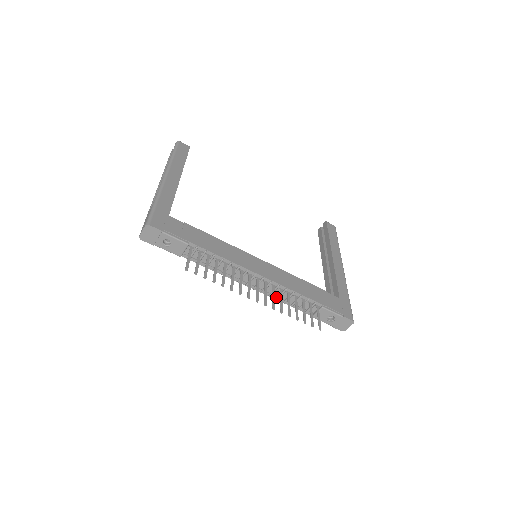
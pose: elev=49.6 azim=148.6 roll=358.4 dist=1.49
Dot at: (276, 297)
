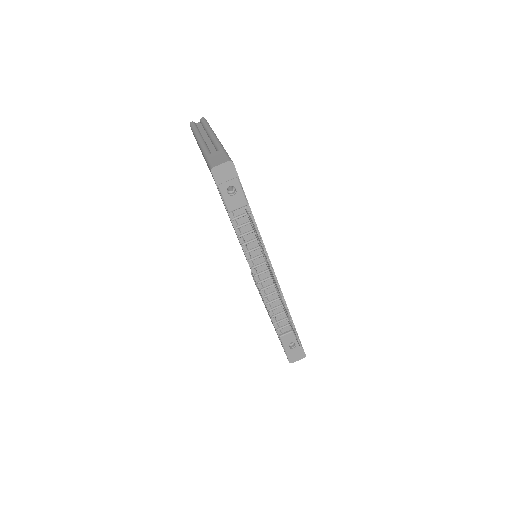
Dot at: (267, 301)
